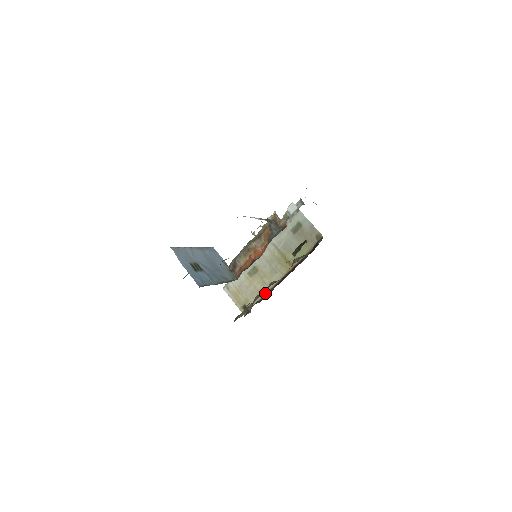
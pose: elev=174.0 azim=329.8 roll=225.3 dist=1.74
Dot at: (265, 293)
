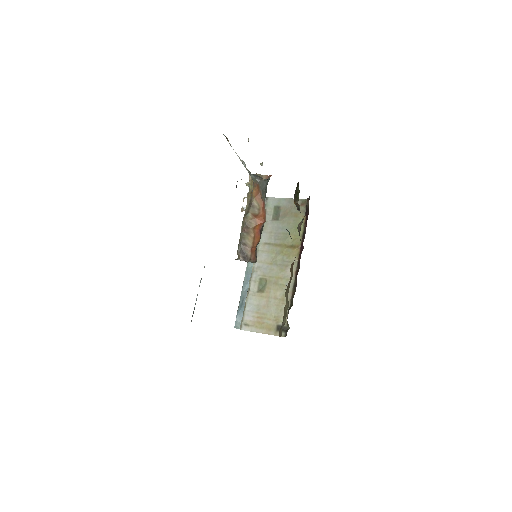
Dot at: (290, 294)
